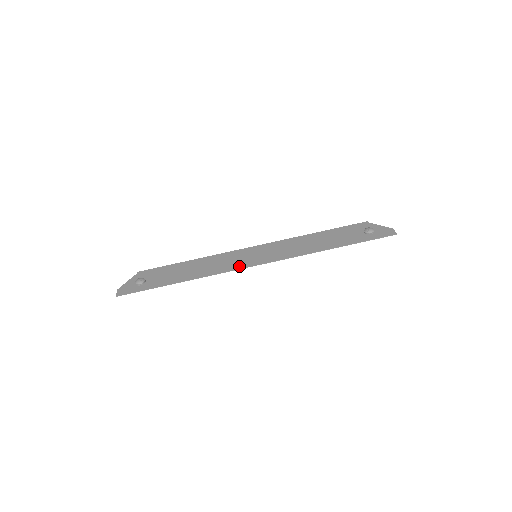
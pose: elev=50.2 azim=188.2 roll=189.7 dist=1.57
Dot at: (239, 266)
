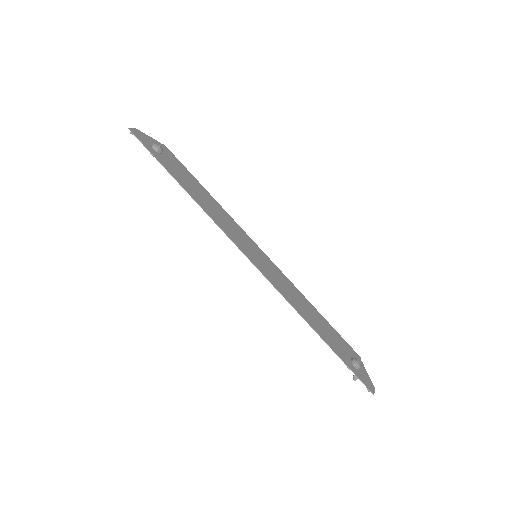
Dot at: (236, 241)
